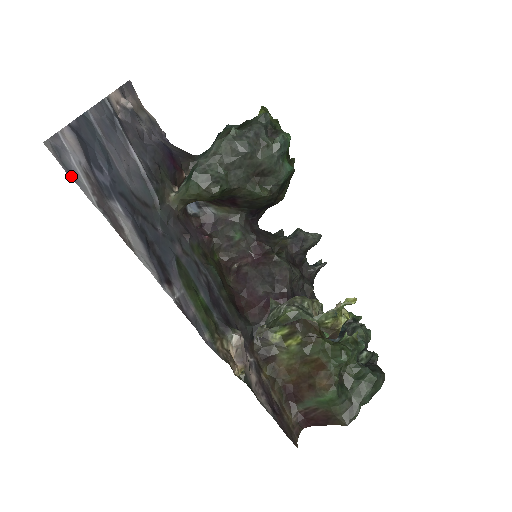
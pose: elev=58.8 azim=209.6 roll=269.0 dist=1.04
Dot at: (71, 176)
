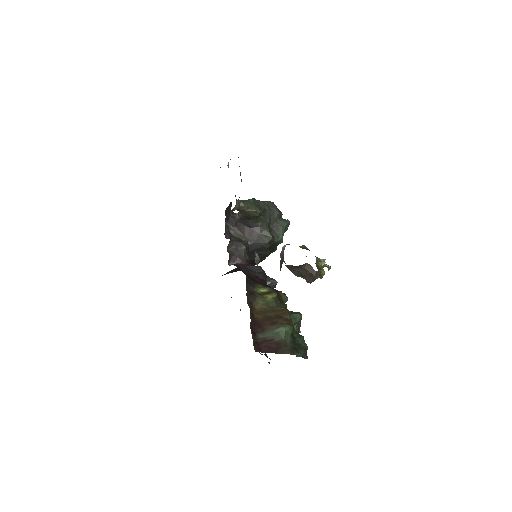
Dot at: occluded
